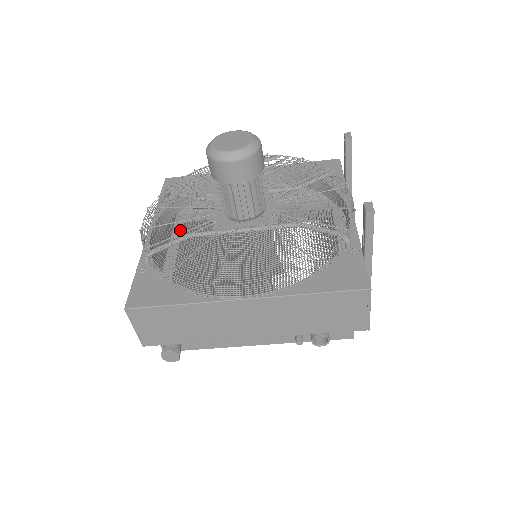
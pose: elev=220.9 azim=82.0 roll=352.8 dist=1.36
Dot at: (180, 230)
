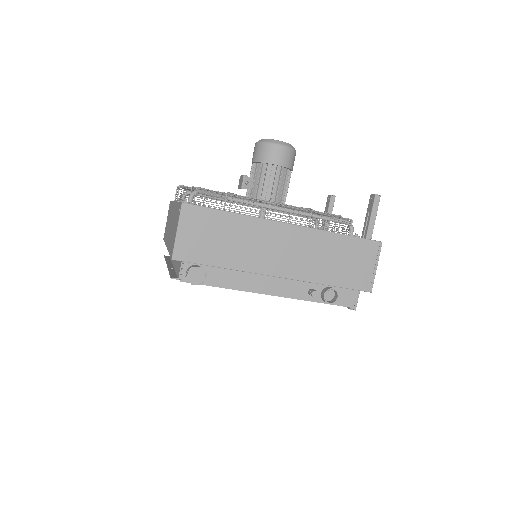
Dot at: occluded
